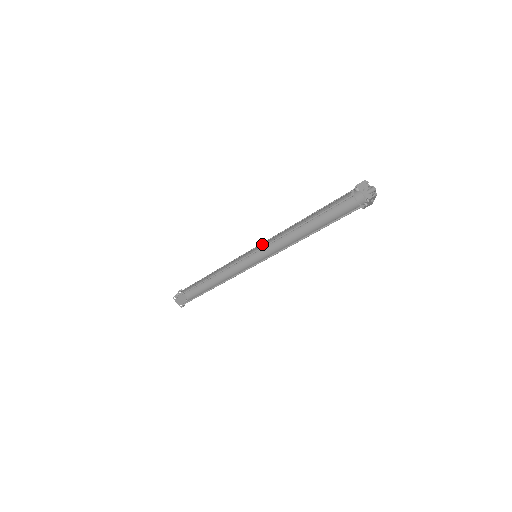
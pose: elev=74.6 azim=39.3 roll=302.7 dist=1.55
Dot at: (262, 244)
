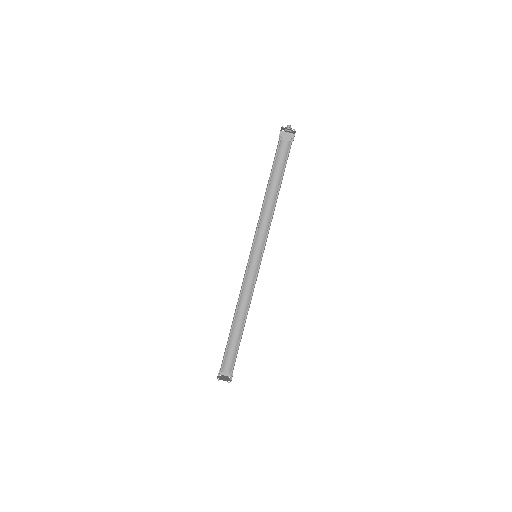
Dot at: occluded
